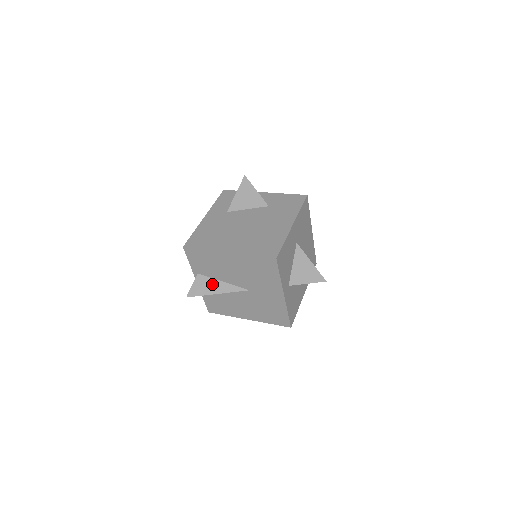
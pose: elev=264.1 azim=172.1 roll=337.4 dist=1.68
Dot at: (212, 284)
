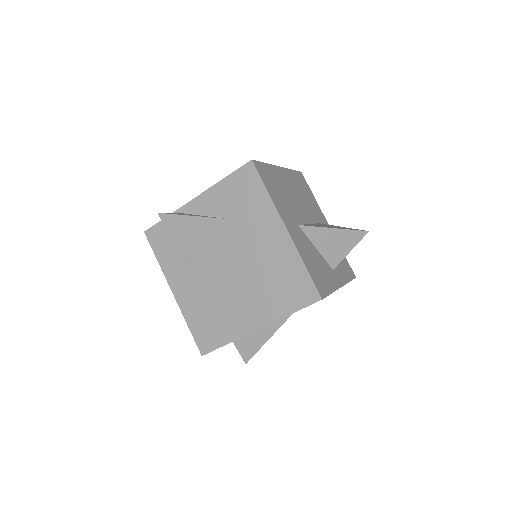
Dot at: (256, 335)
